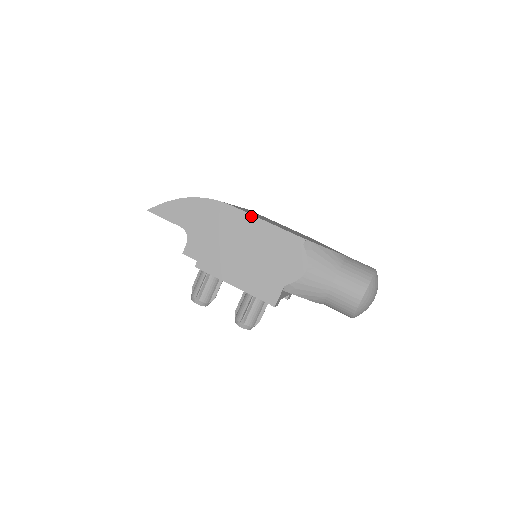
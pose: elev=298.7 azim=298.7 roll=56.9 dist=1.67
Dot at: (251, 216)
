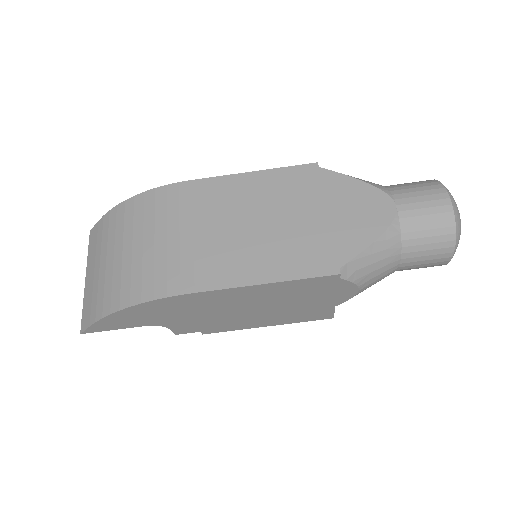
Dot at: (235, 289)
